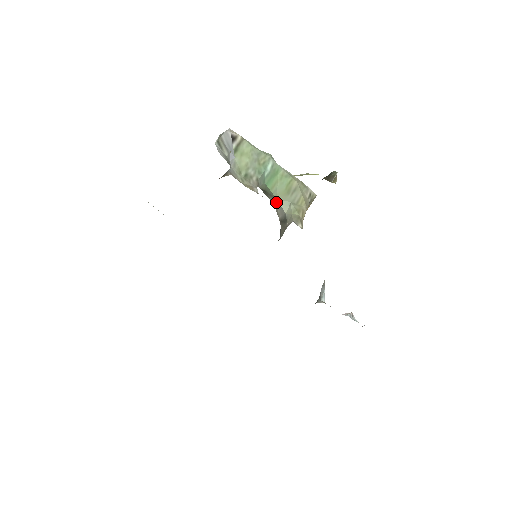
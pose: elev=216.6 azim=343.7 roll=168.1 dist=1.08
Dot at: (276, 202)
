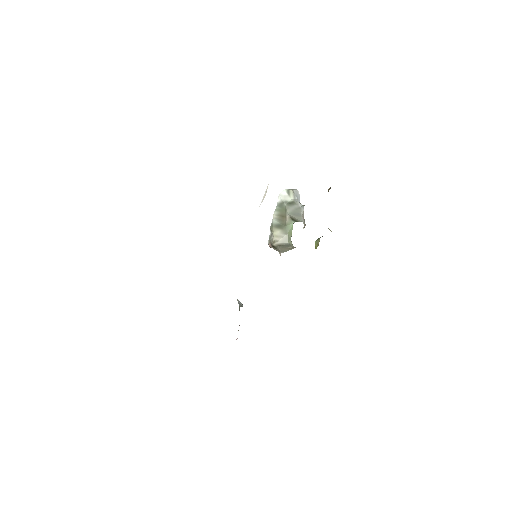
Dot at: (284, 235)
